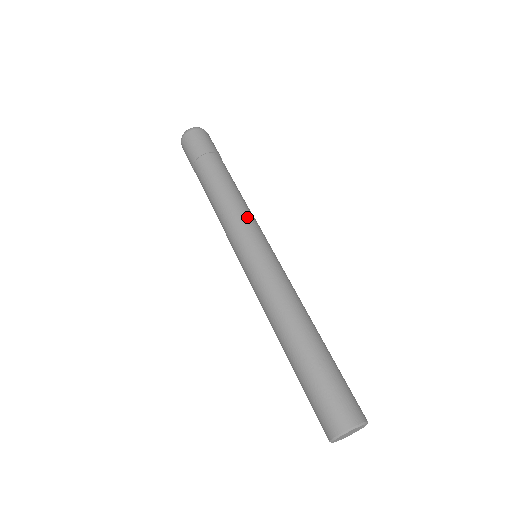
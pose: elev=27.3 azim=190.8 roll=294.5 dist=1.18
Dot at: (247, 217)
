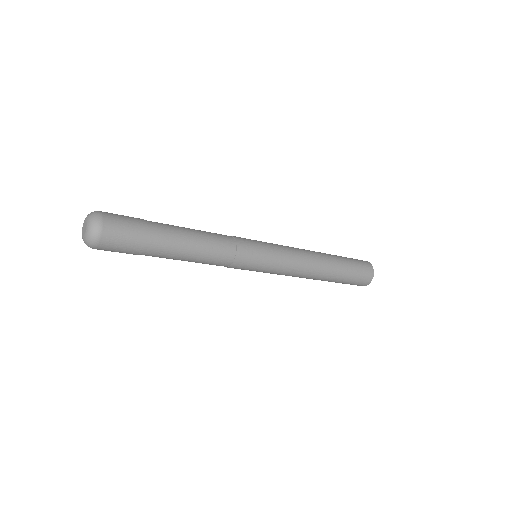
Dot at: (237, 245)
